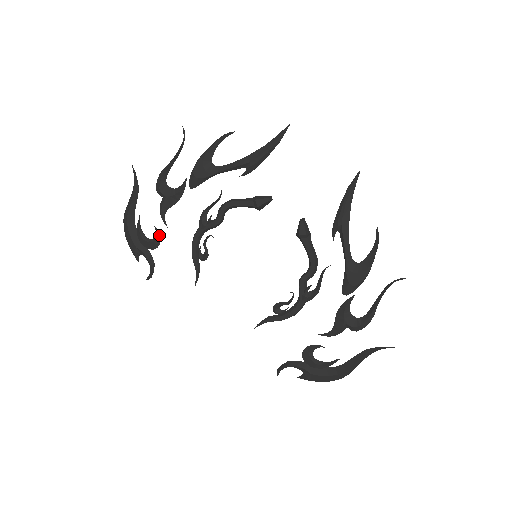
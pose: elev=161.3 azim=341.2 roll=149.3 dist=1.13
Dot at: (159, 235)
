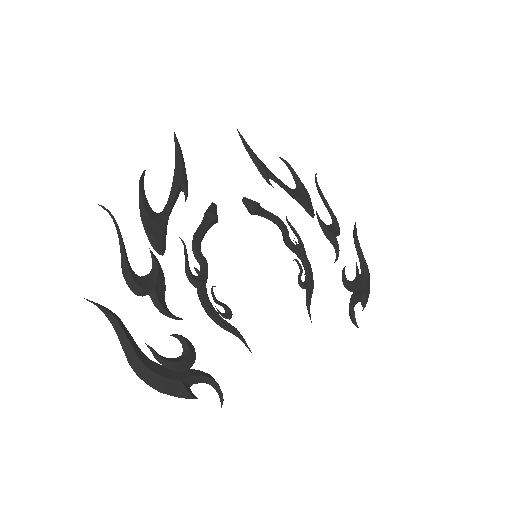
Dot at: (184, 338)
